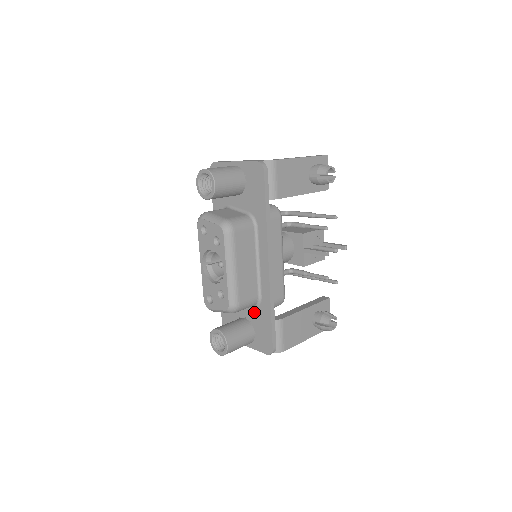
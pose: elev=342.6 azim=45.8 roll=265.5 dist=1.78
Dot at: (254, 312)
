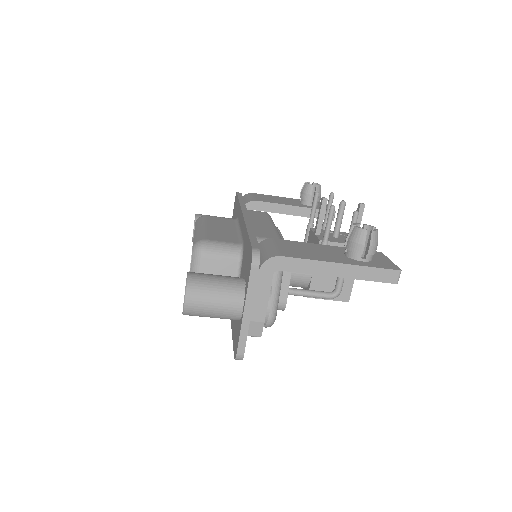
Dot at: (242, 265)
